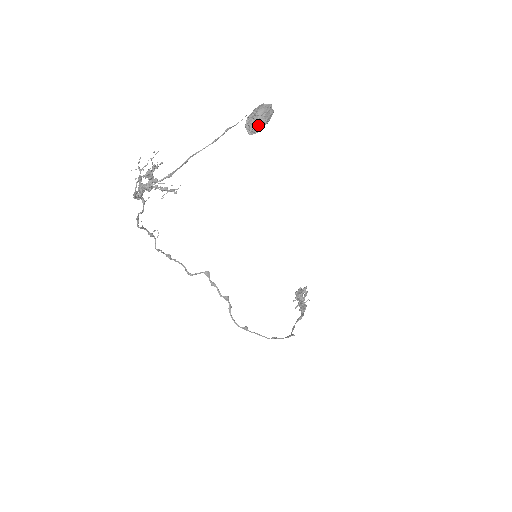
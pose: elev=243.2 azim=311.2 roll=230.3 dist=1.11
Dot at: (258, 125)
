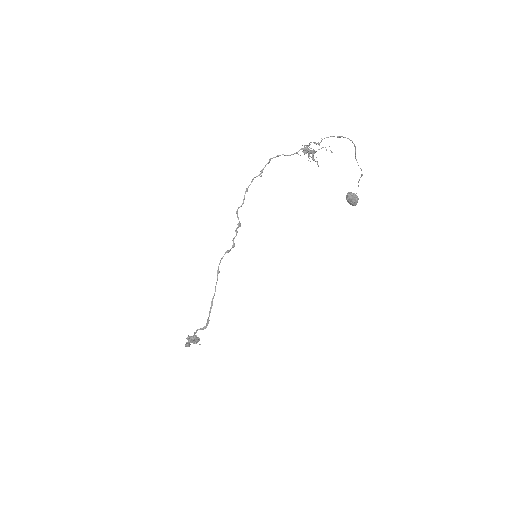
Dot at: (354, 197)
